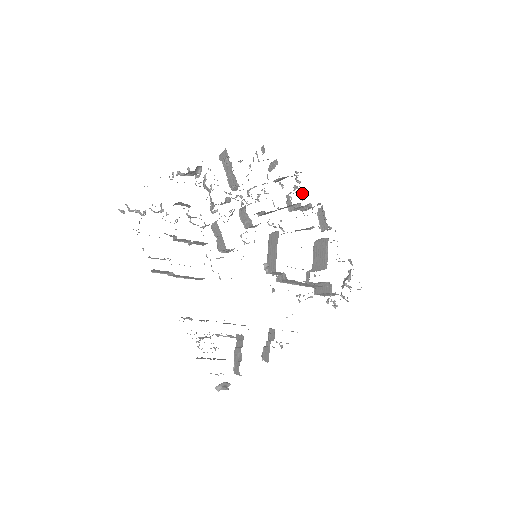
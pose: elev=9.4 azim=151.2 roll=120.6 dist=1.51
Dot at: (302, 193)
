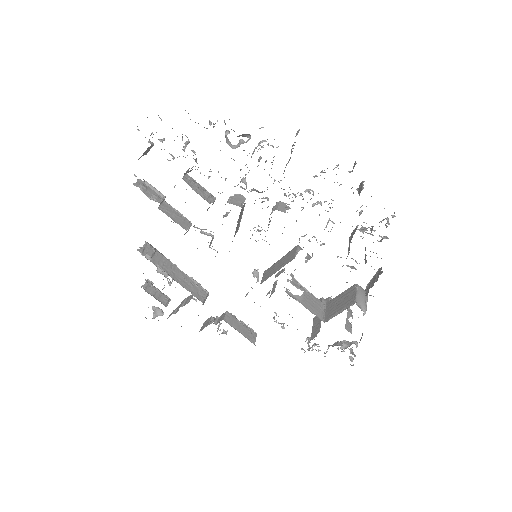
Dot at: (382, 237)
